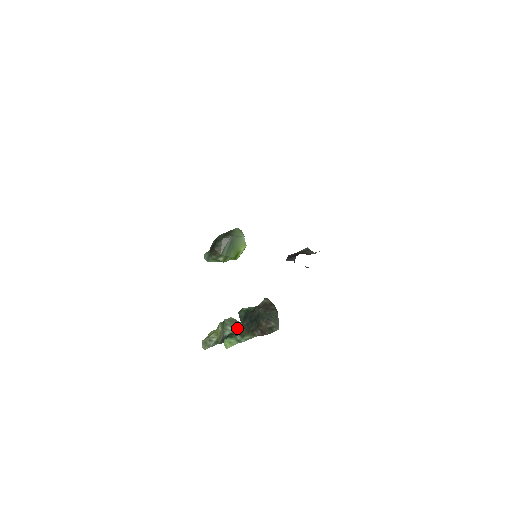
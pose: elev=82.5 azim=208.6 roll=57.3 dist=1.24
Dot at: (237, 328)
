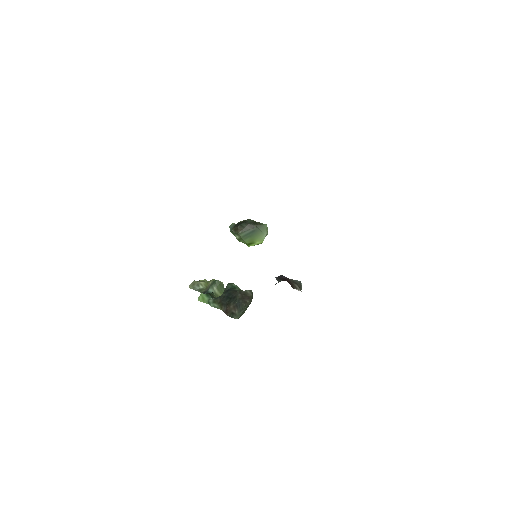
Dot at: (220, 293)
